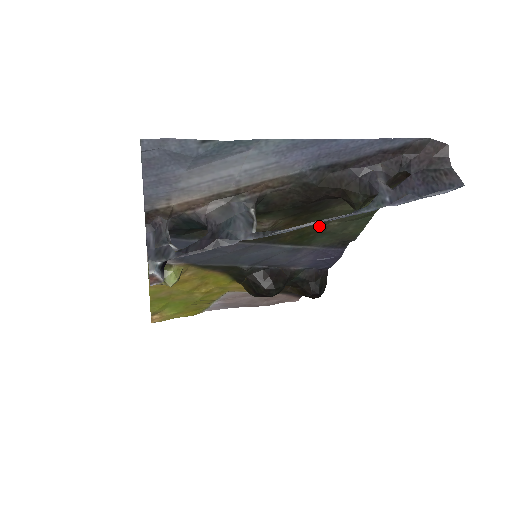
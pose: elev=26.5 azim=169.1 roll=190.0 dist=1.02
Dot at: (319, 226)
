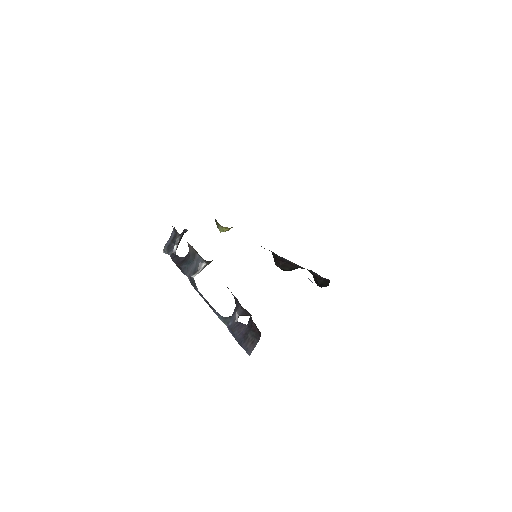
Dot at: occluded
